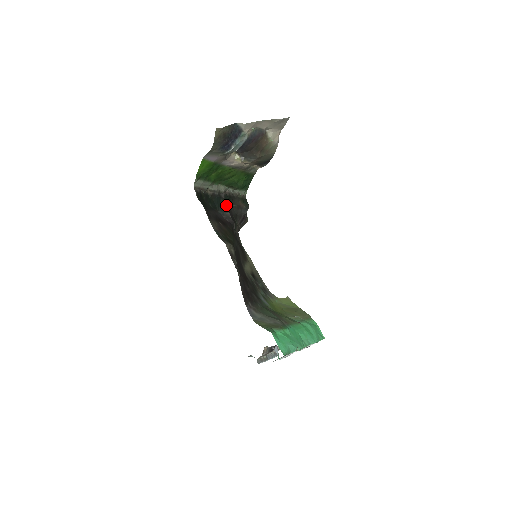
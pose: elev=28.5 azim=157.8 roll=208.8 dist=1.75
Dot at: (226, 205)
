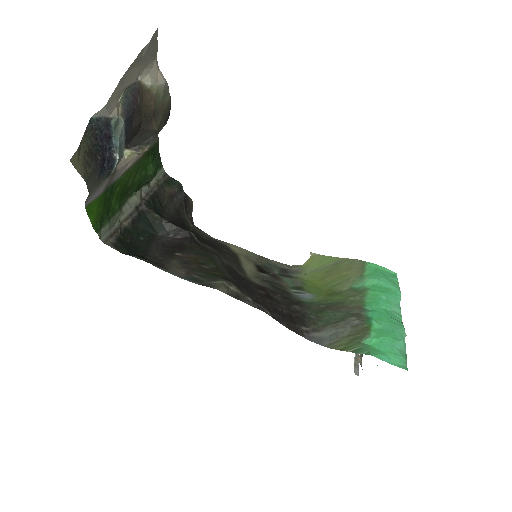
Dot at: (159, 217)
